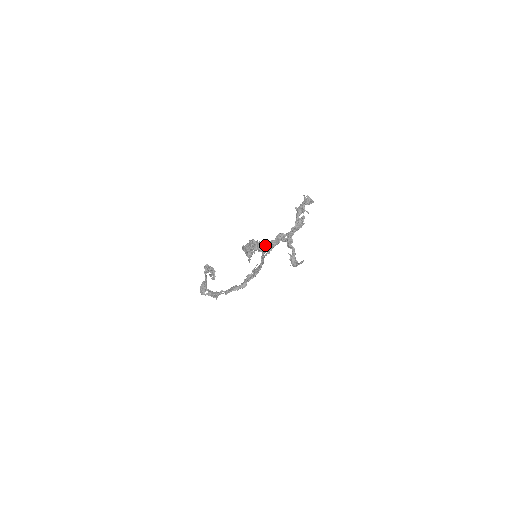
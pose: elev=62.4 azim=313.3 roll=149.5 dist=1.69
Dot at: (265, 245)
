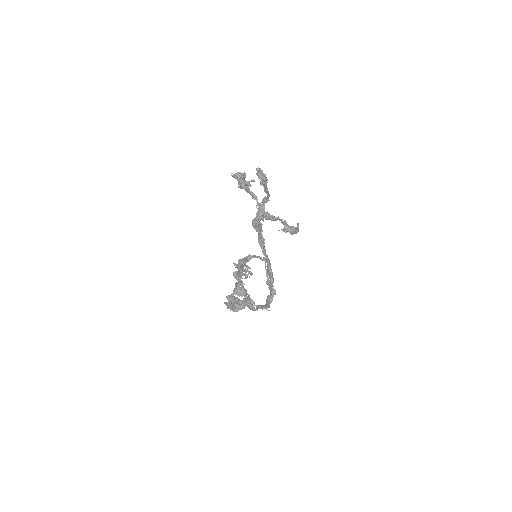
Dot at: (239, 304)
